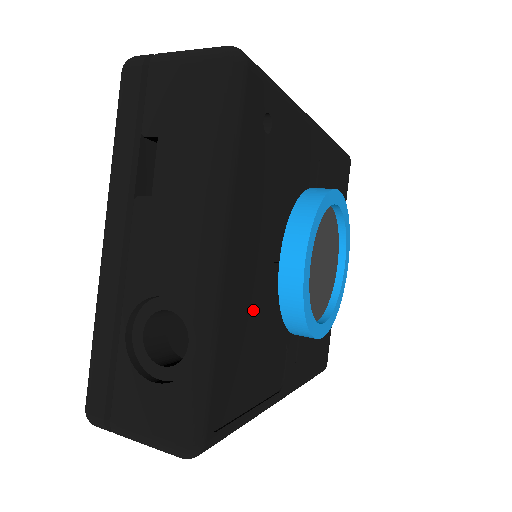
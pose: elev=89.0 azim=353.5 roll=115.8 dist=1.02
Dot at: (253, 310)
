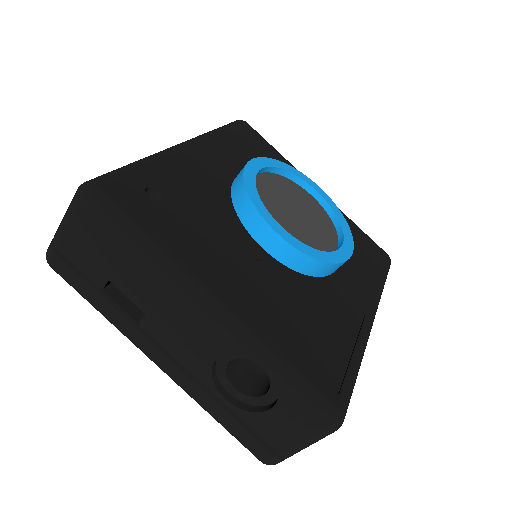
Dot at: (280, 300)
